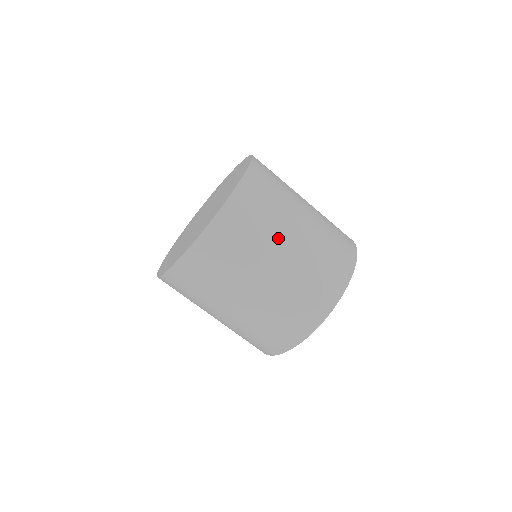
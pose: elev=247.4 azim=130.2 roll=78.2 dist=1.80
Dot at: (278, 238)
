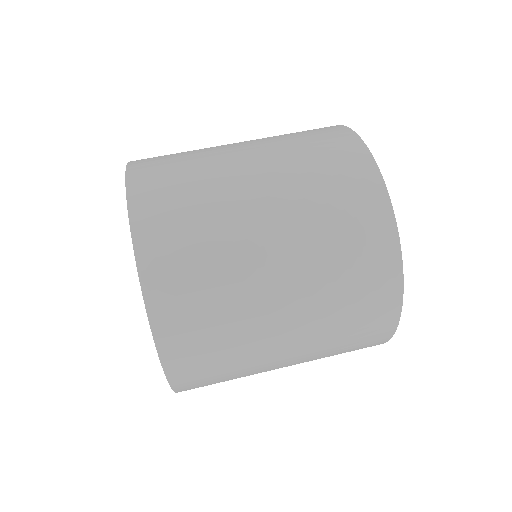
Dot at: occluded
